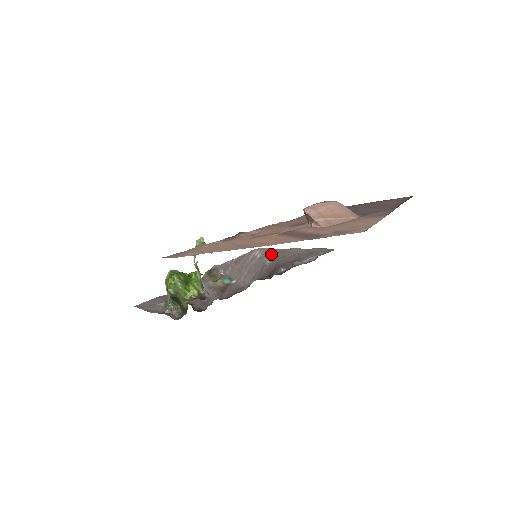
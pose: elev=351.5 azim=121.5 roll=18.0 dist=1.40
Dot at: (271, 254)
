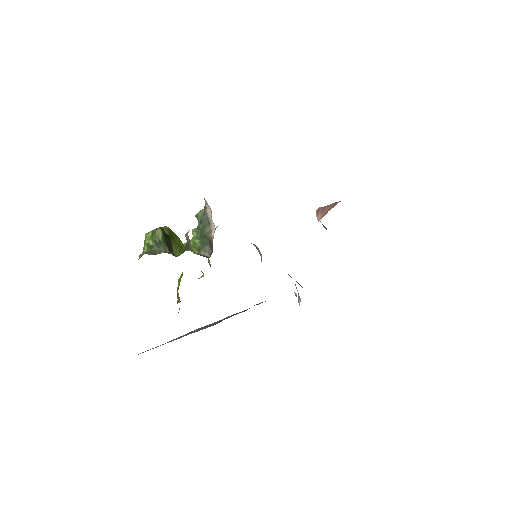
Dot at: occluded
